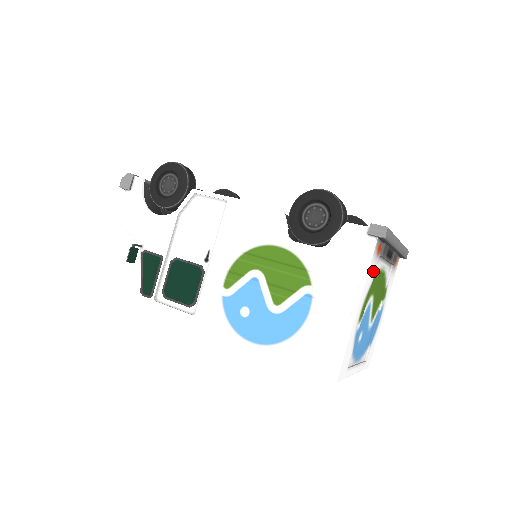
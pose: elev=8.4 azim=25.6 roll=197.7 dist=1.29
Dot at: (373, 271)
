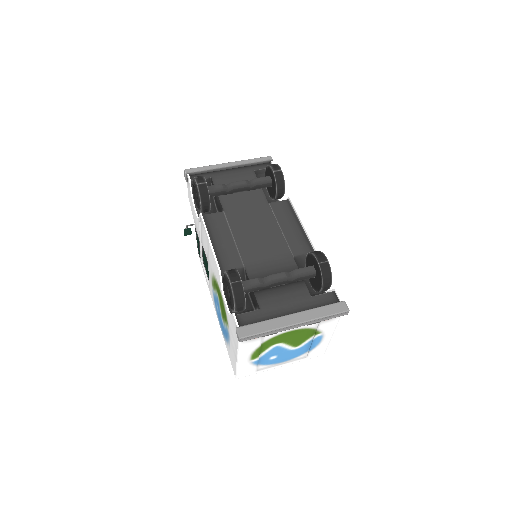
Dot at: (256, 343)
